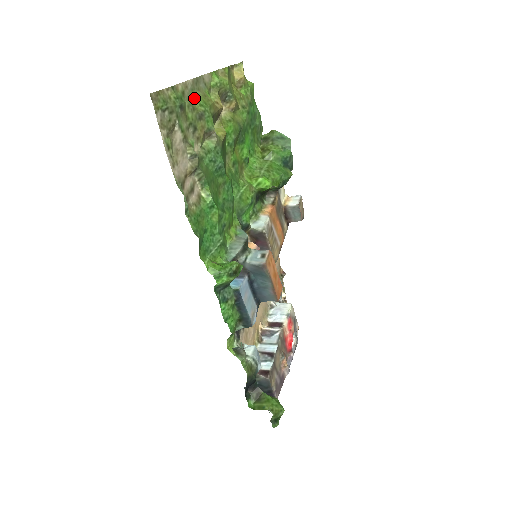
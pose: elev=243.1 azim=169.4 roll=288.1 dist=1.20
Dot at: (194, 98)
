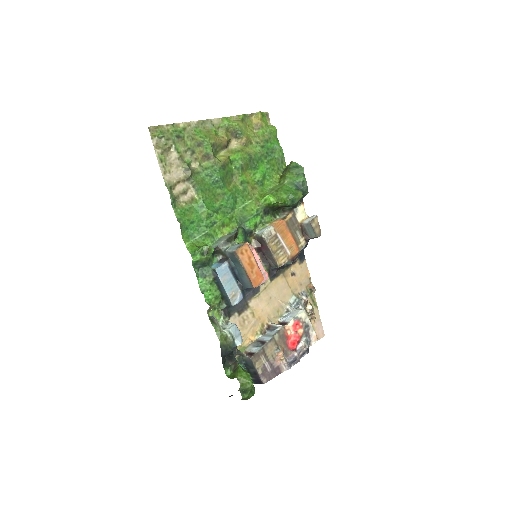
Dot at: (196, 133)
